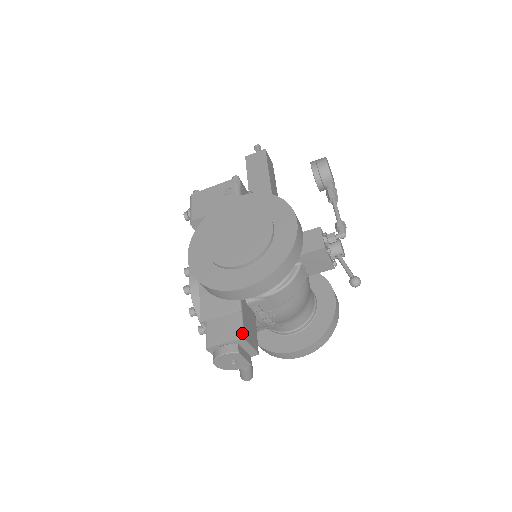
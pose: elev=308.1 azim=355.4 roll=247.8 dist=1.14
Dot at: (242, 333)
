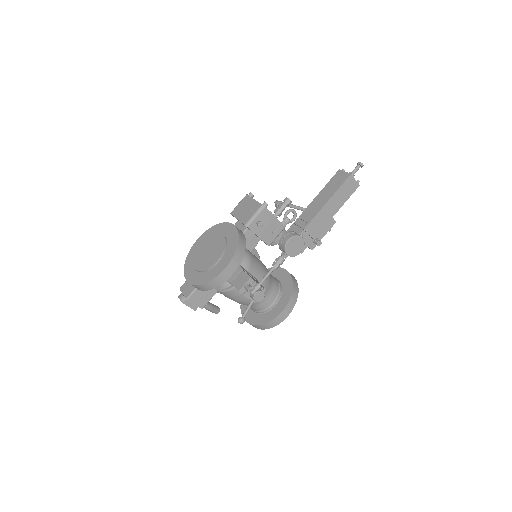
Dot at: (188, 296)
